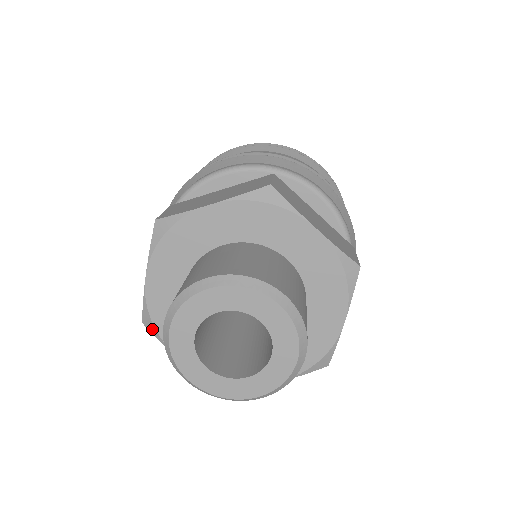
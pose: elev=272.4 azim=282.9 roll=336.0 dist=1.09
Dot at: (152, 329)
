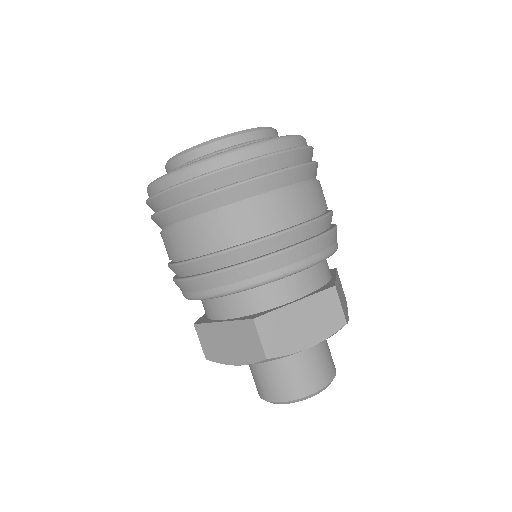
Dot at: occluded
